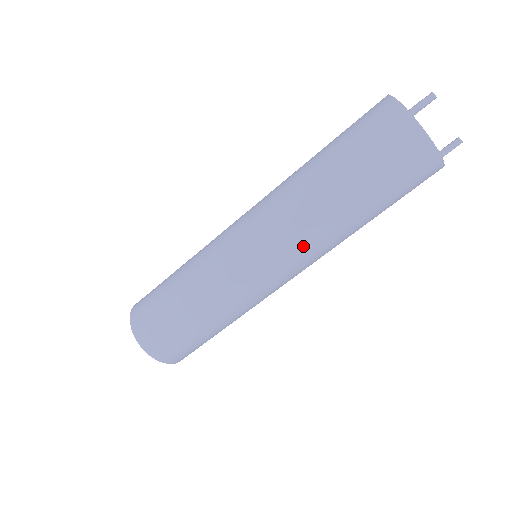
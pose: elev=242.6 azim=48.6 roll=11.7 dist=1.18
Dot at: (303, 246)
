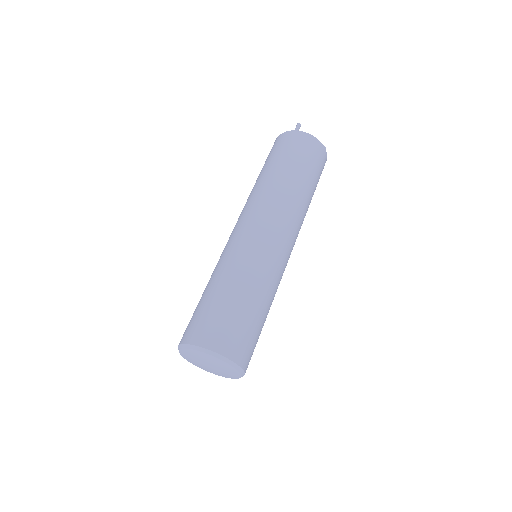
Dot at: (287, 213)
